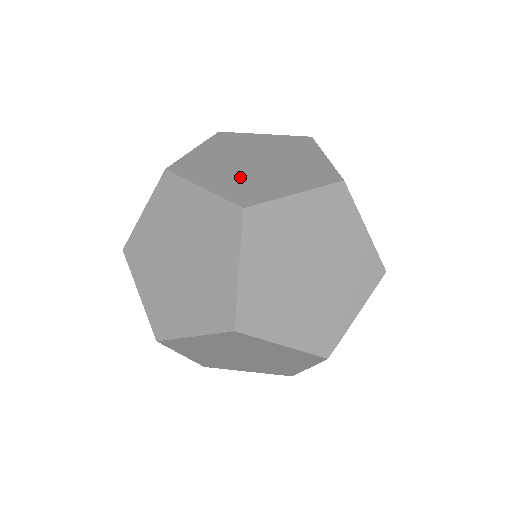
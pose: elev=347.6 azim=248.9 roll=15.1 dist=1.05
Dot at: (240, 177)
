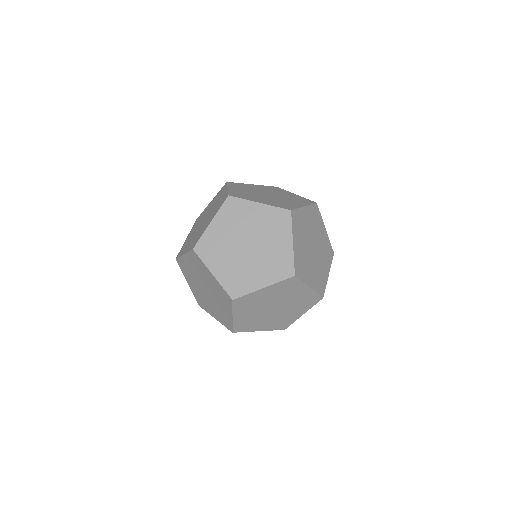
Dot at: (235, 265)
